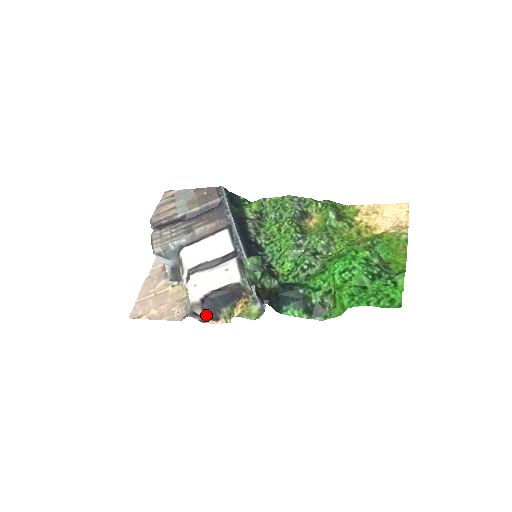
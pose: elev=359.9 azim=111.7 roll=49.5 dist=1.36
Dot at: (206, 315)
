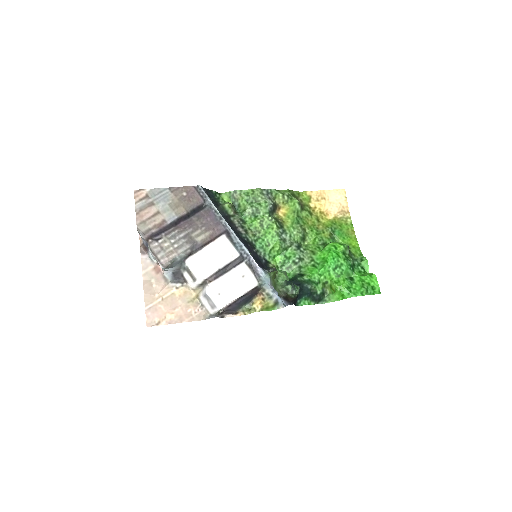
Dot at: (225, 312)
